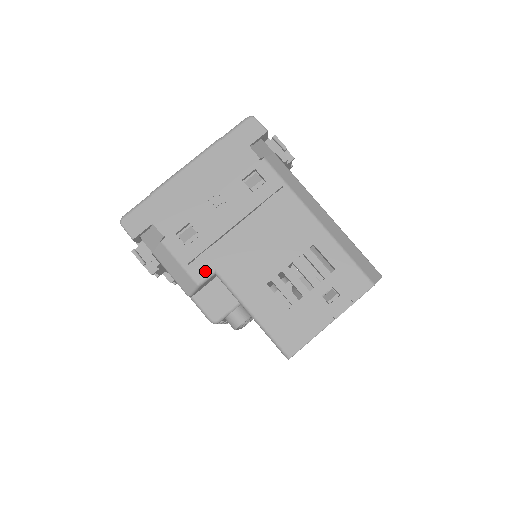
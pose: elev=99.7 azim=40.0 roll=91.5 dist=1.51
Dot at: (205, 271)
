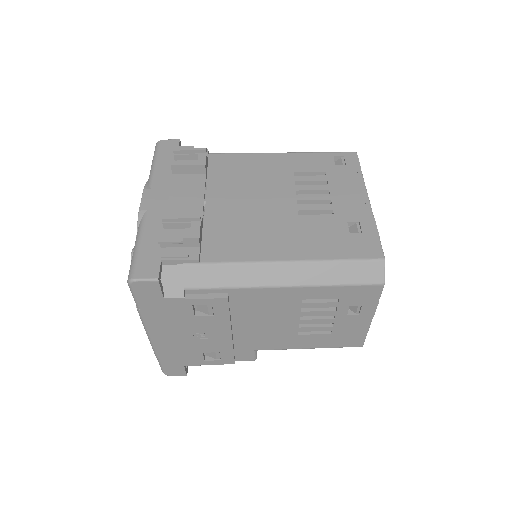
Dot at: (249, 355)
